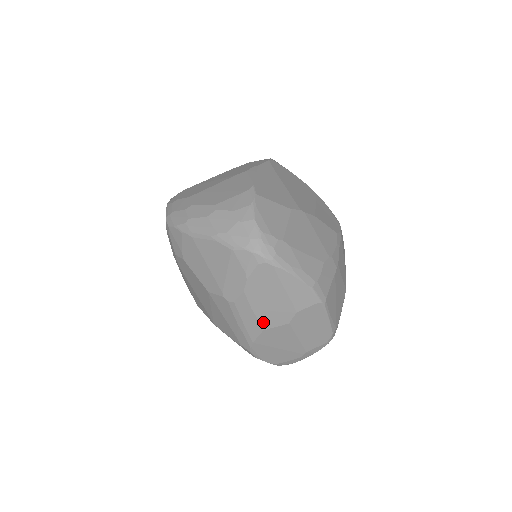
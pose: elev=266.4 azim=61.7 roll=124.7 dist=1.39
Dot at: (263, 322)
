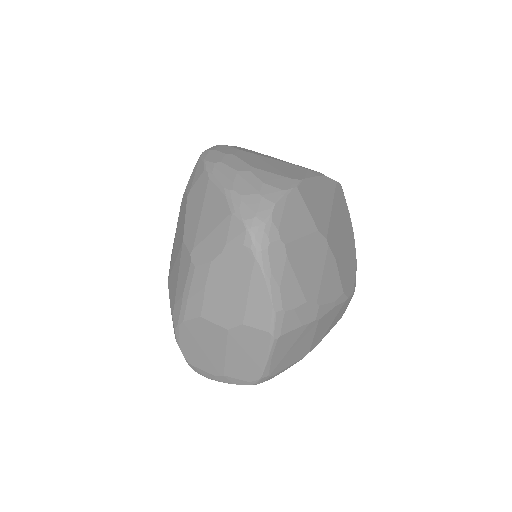
Dot at: (206, 308)
